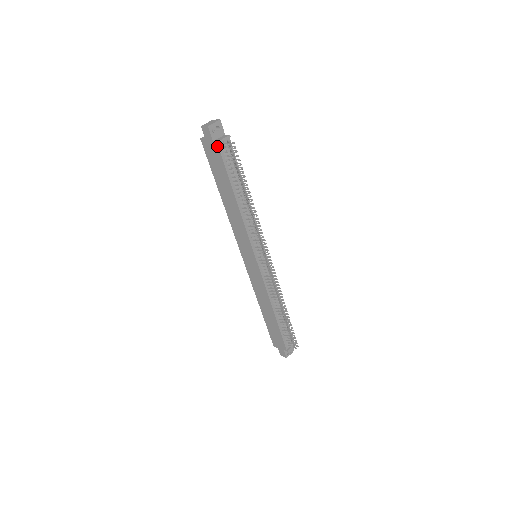
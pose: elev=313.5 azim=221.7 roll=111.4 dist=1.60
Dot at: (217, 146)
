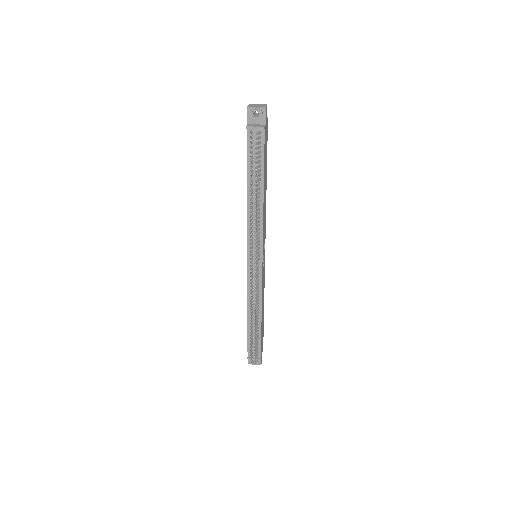
Dot at: (247, 130)
